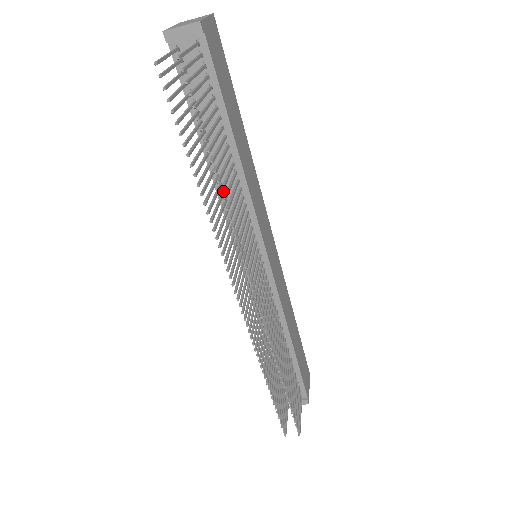
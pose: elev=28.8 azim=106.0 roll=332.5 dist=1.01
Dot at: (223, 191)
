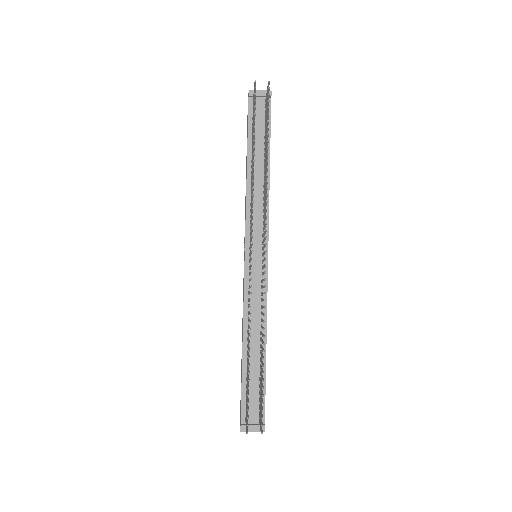
Dot at: occluded
